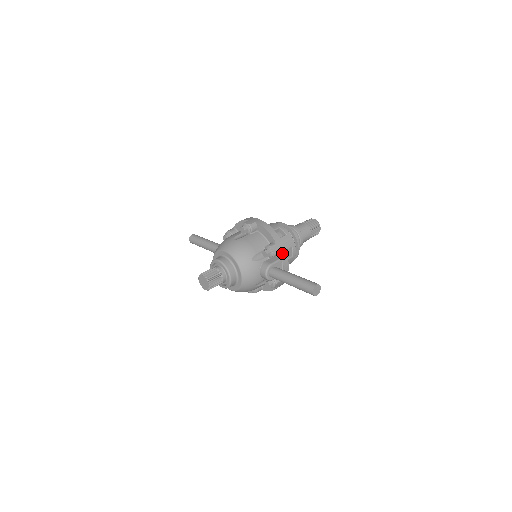
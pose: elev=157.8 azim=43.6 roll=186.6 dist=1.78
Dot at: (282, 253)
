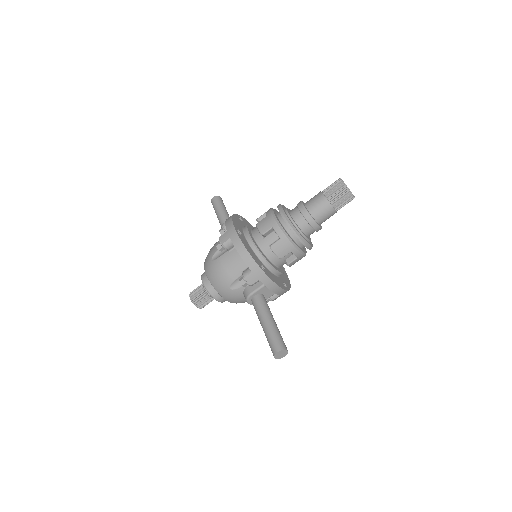
Dot at: (262, 280)
